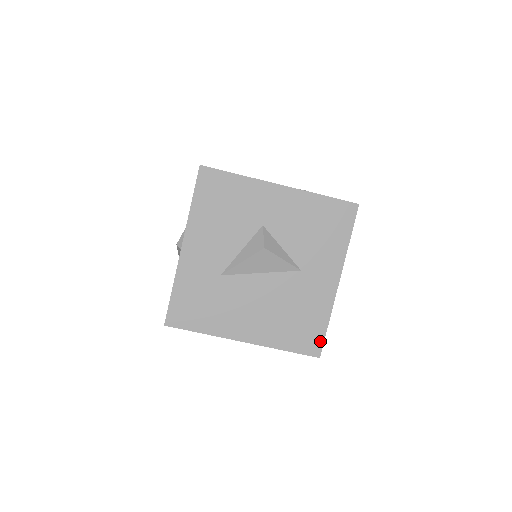
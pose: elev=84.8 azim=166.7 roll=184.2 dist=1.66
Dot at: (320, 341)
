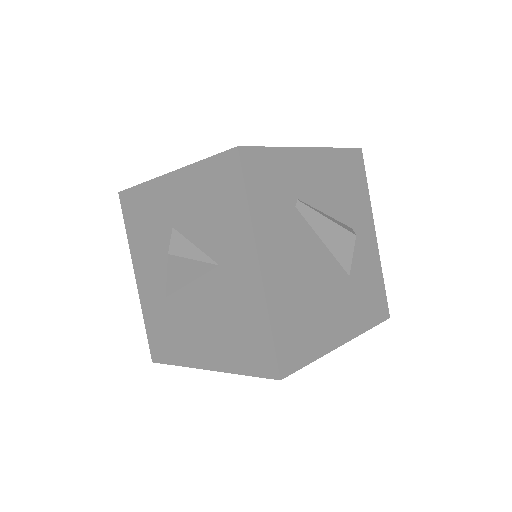
Dot at: (272, 355)
